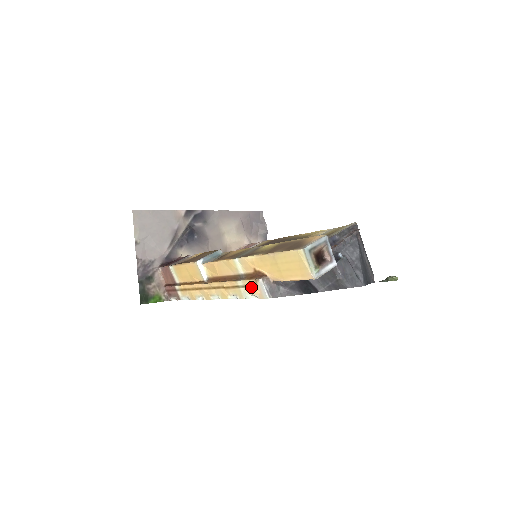
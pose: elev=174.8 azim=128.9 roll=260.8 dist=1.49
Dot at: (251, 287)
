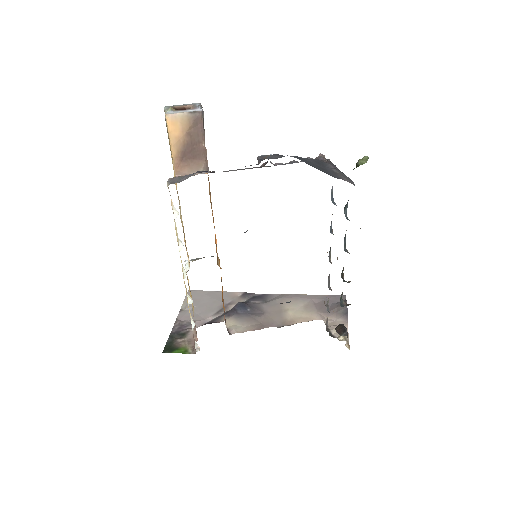
Dot at: (171, 203)
